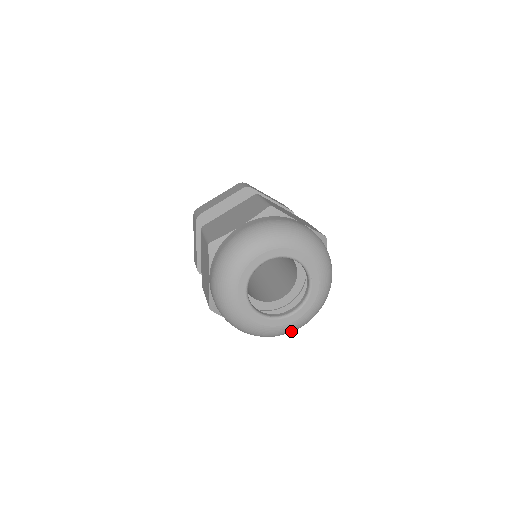
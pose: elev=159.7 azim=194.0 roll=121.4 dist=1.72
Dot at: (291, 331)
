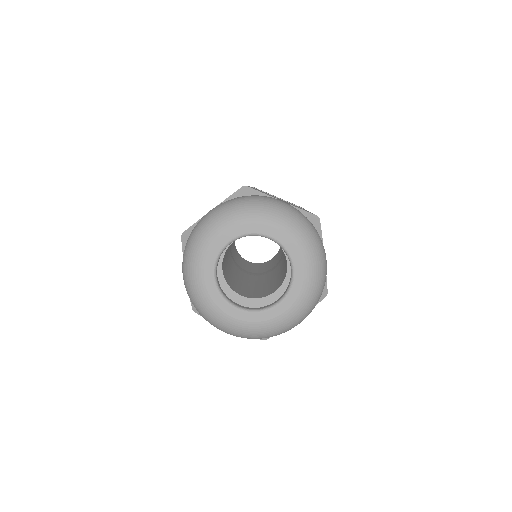
Dot at: (217, 324)
